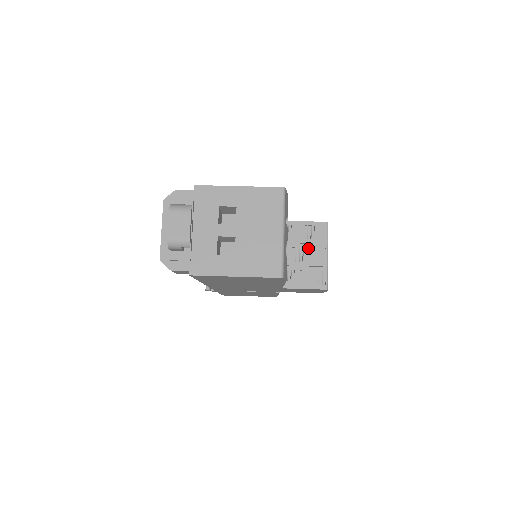
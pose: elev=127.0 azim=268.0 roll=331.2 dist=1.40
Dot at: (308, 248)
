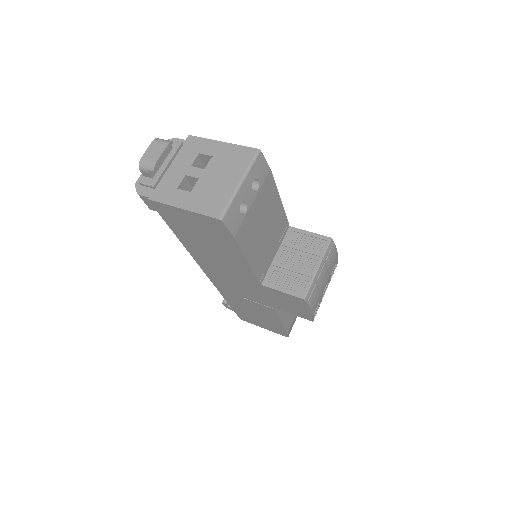
Dot at: (302, 256)
